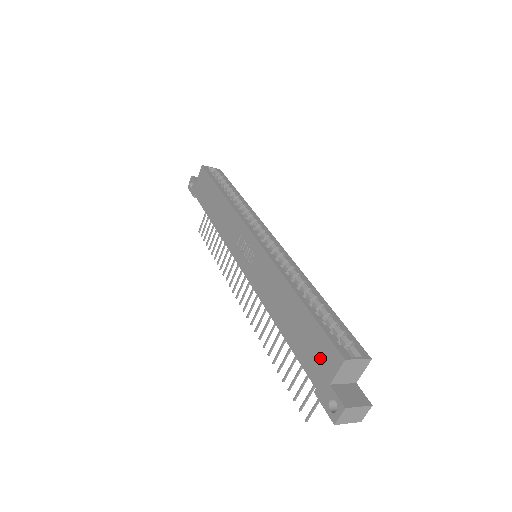
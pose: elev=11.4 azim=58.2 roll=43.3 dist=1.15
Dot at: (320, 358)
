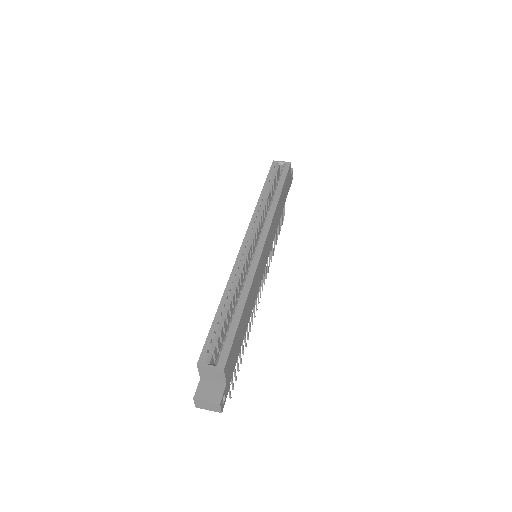
Dot at: occluded
